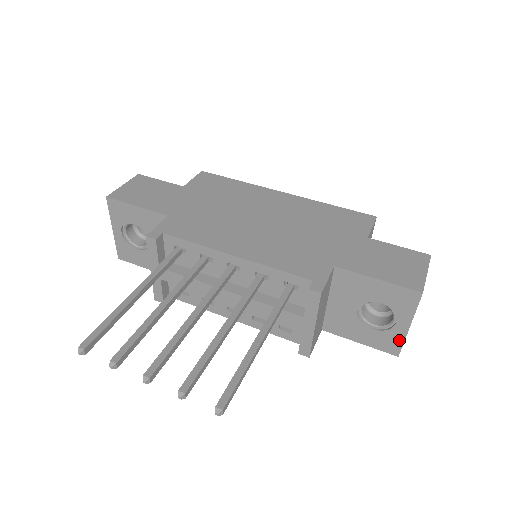
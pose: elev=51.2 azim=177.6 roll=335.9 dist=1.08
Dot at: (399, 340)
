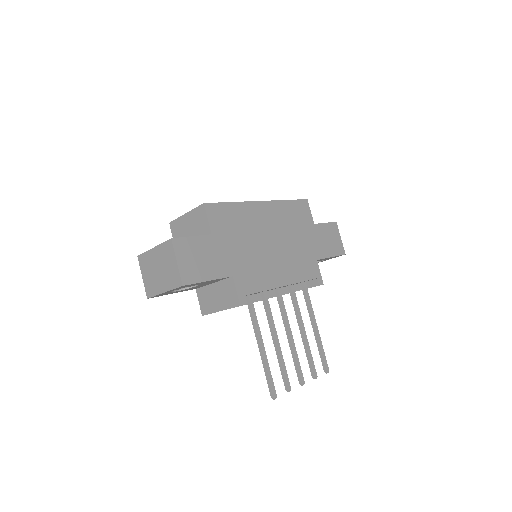
Dot at: occluded
